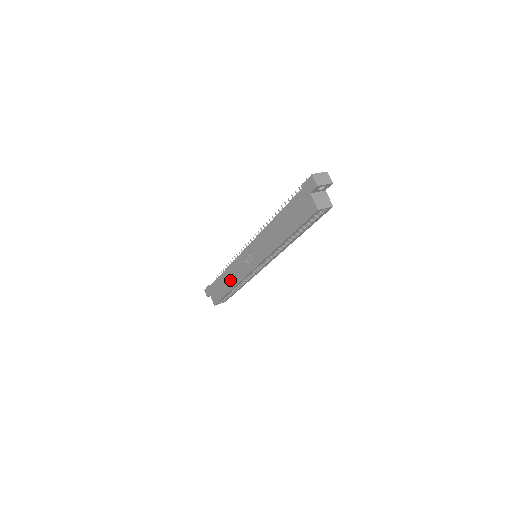
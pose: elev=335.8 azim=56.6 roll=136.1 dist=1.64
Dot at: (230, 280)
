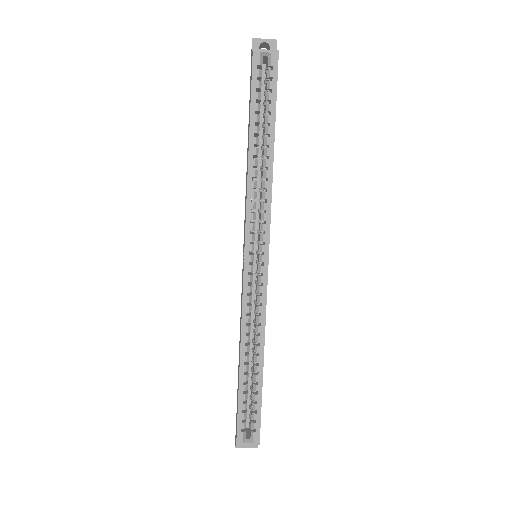
Dot at: occluded
